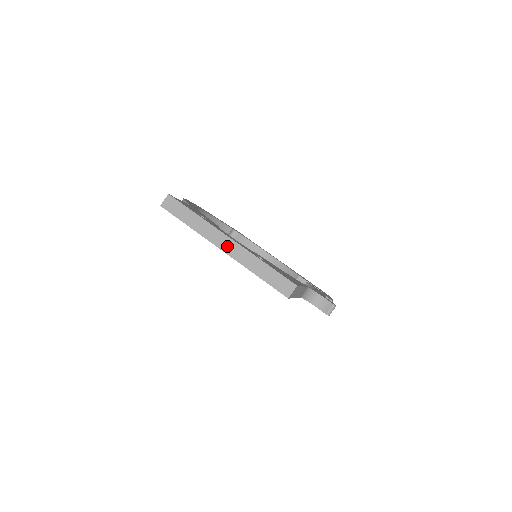
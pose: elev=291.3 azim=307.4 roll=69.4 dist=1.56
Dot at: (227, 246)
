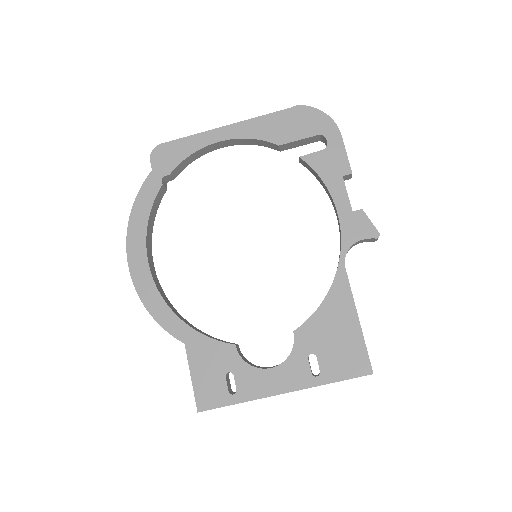
Dot at: occluded
